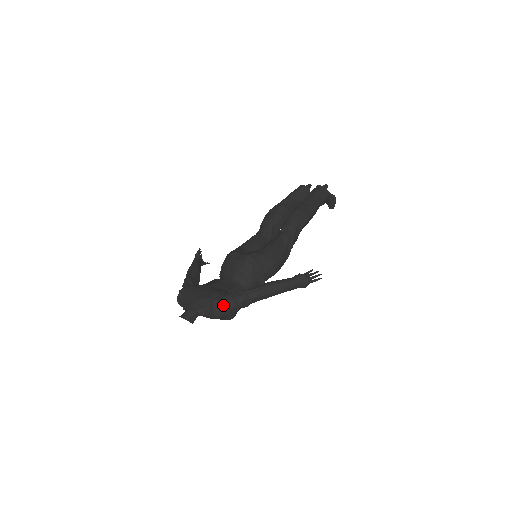
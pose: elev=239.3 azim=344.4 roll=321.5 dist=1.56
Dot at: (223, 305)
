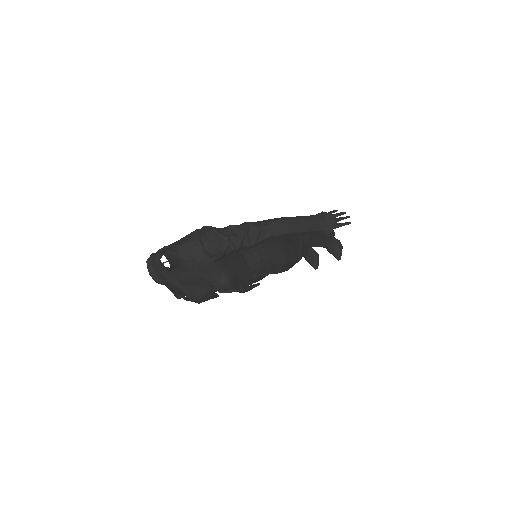
Dot at: (218, 231)
